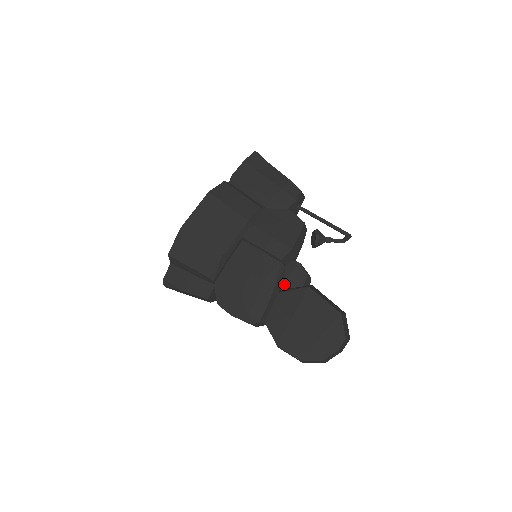
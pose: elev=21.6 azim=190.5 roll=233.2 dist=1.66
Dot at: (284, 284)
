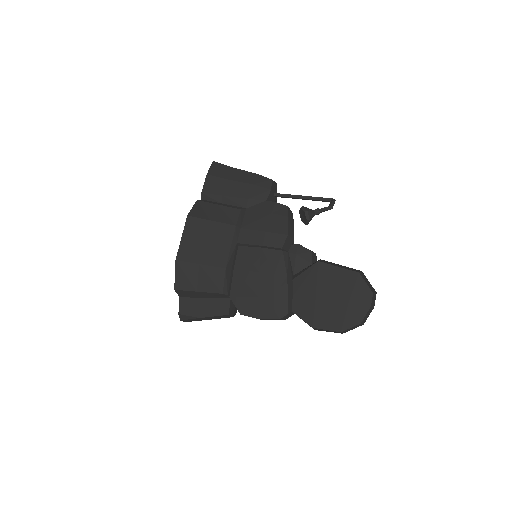
Dot at: (294, 269)
